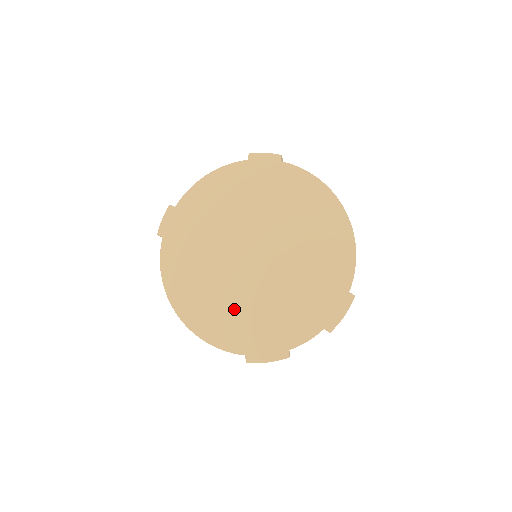
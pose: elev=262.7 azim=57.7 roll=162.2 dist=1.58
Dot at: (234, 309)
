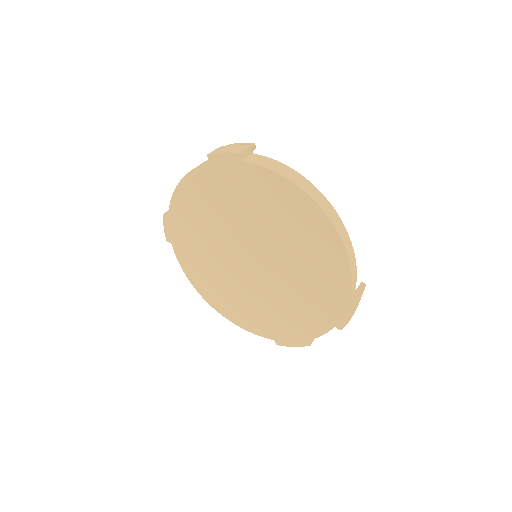
Dot at: (252, 305)
